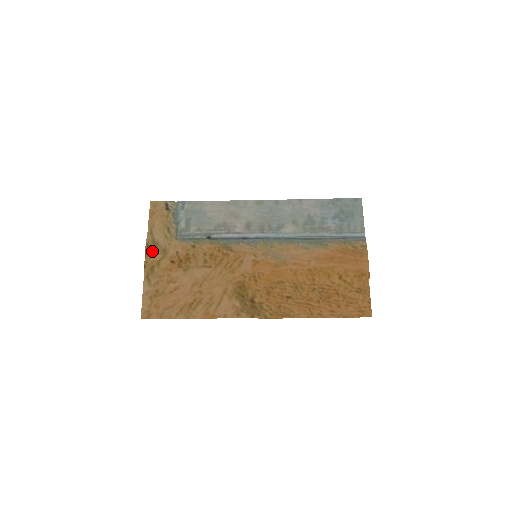
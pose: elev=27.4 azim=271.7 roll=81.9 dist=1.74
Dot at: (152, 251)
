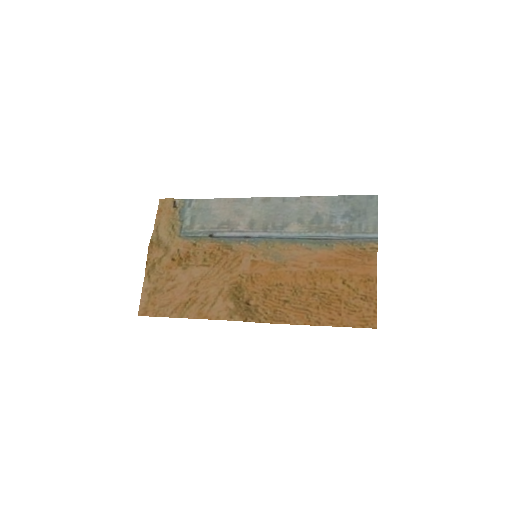
Dot at: (155, 248)
